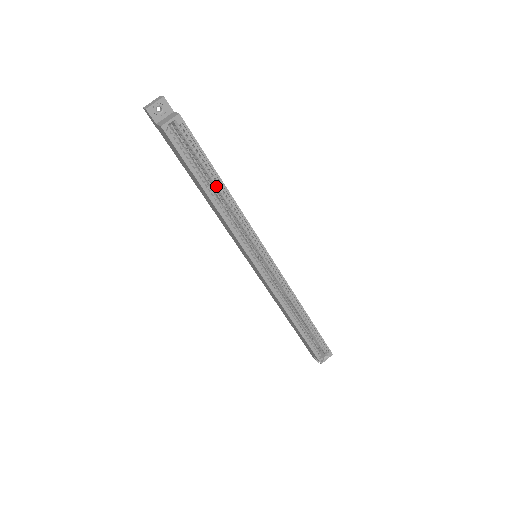
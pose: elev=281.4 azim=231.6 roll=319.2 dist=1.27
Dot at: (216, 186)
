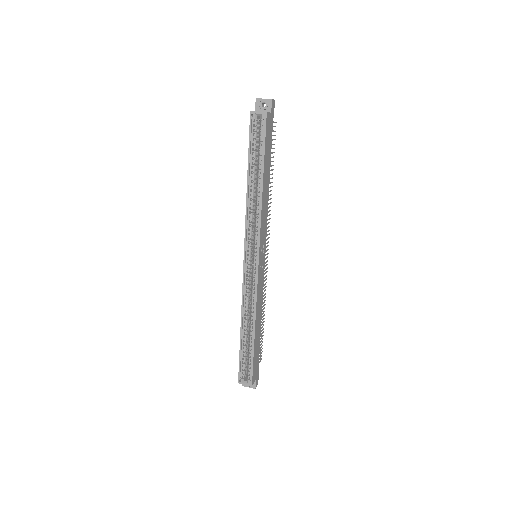
Dot at: (258, 178)
